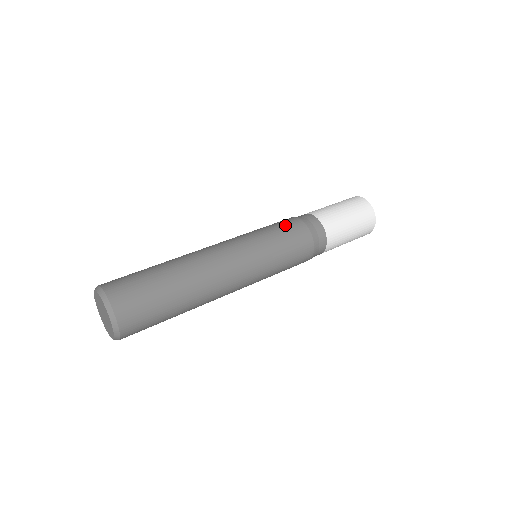
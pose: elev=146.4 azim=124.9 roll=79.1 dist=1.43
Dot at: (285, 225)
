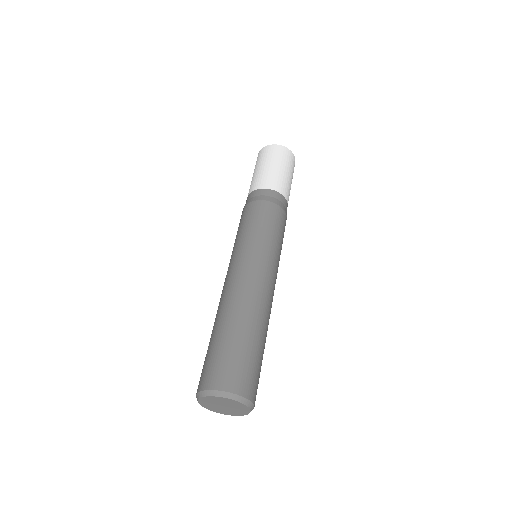
Dot at: (261, 215)
